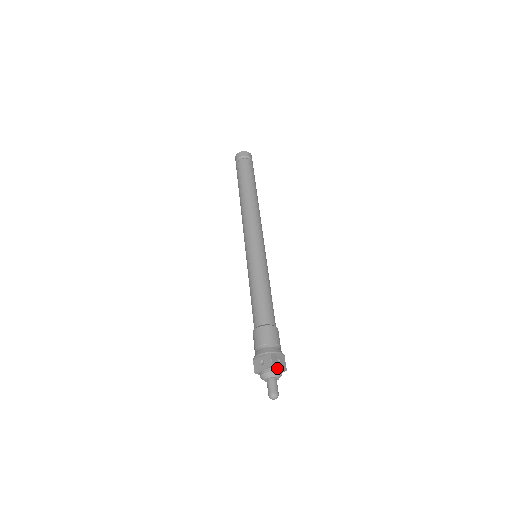
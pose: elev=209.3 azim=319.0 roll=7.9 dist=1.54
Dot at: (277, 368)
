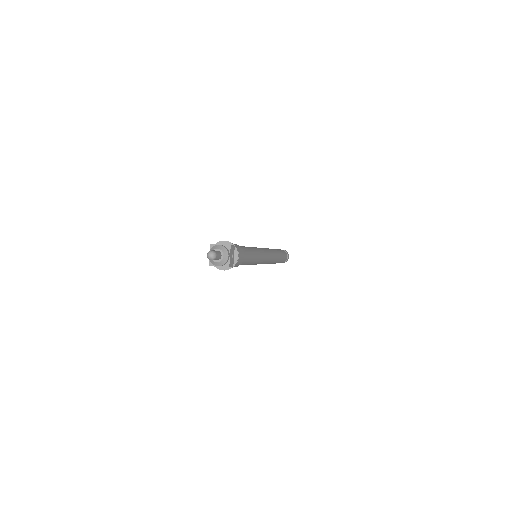
Dot at: (229, 253)
